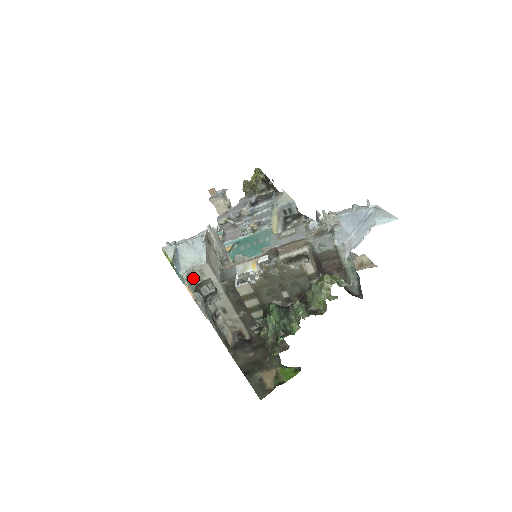
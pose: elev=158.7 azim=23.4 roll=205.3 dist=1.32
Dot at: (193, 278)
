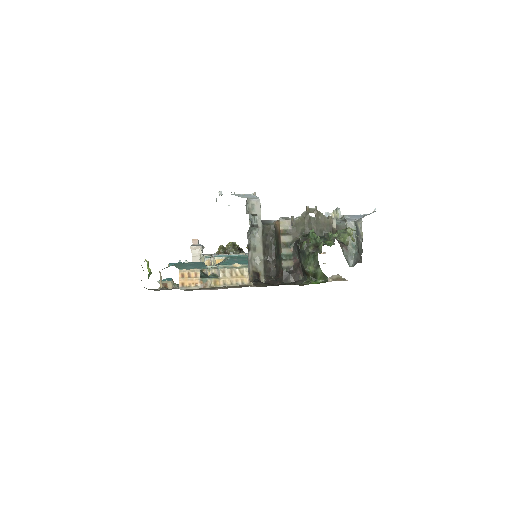
Dot at: (246, 207)
